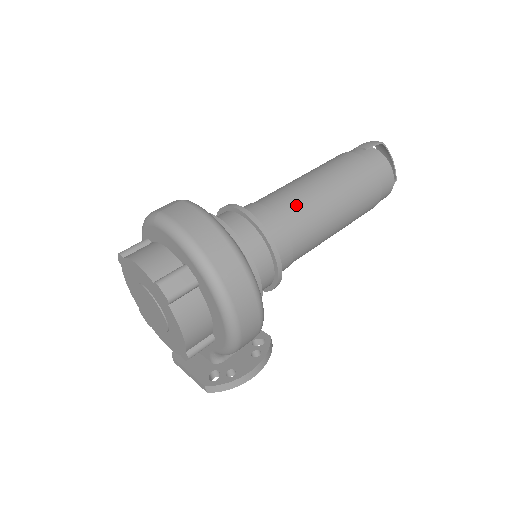
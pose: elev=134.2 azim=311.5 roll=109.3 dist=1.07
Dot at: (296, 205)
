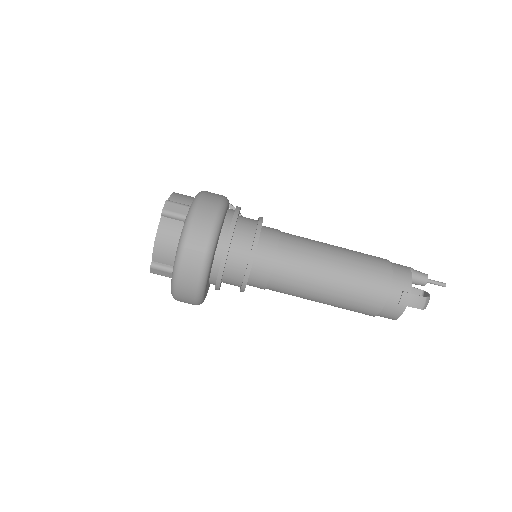
Dot at: (290, 288)
